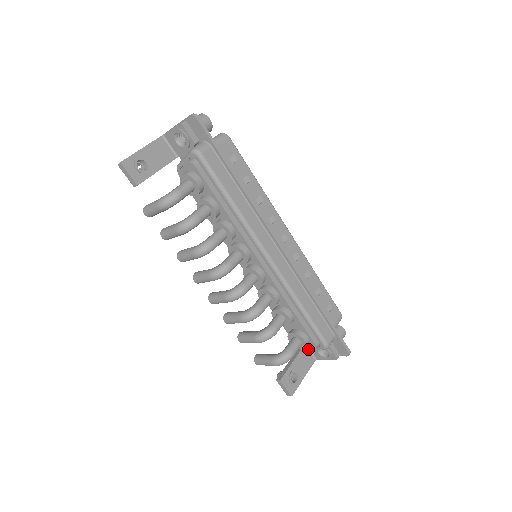
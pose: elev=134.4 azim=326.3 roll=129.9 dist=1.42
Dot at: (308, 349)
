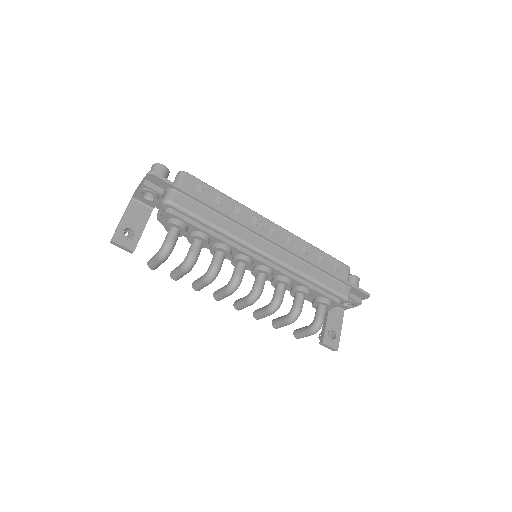
Dot at: occluded
